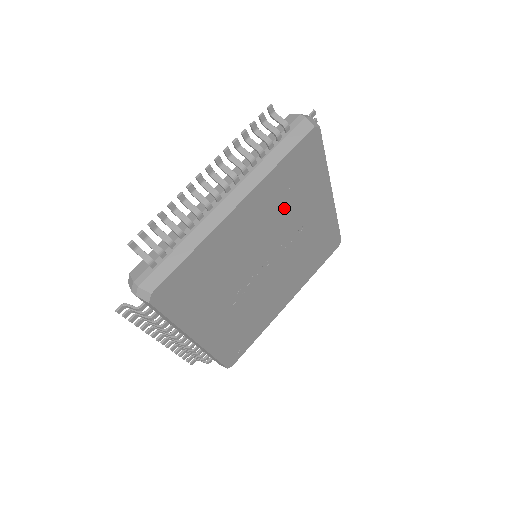
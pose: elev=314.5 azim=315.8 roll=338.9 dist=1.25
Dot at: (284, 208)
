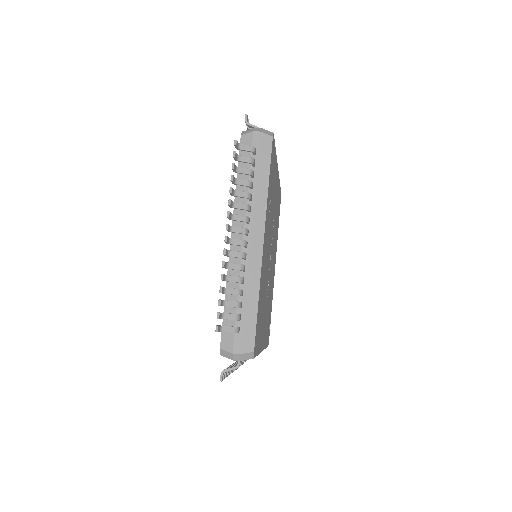
Dot at: (271, 210)
